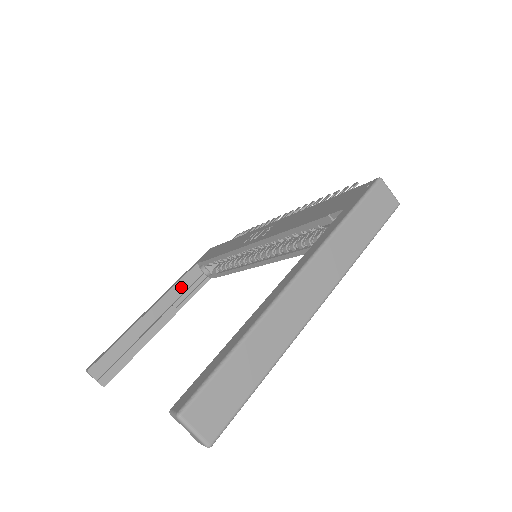
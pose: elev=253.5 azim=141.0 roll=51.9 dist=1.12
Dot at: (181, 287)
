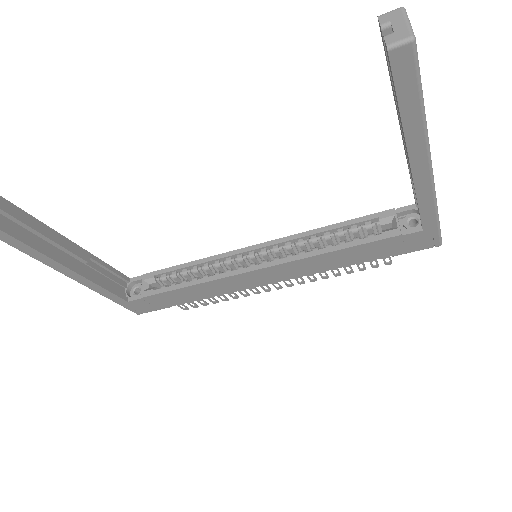
Dot at: (104, 272)
